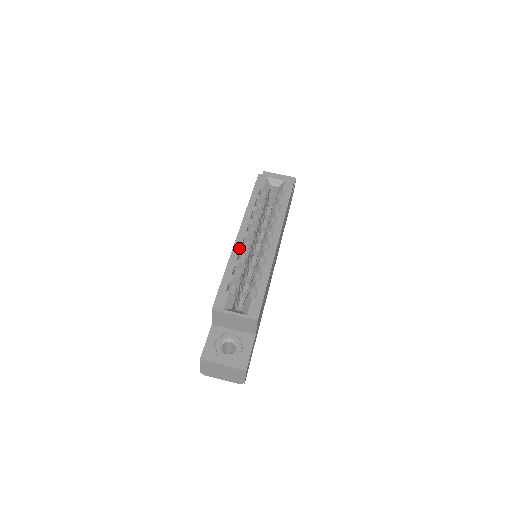
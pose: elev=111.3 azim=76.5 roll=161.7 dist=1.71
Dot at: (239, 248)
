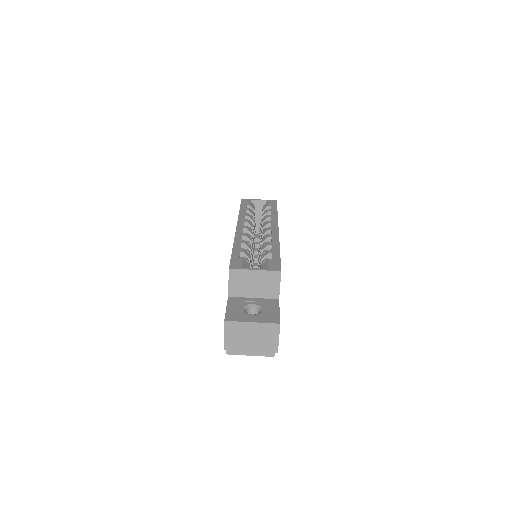
Dot at: (241, 234)
